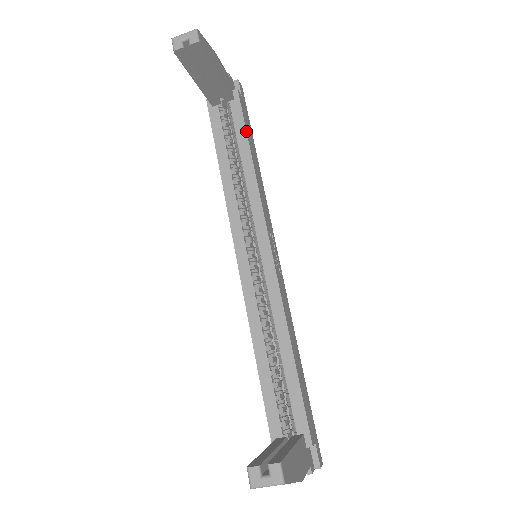
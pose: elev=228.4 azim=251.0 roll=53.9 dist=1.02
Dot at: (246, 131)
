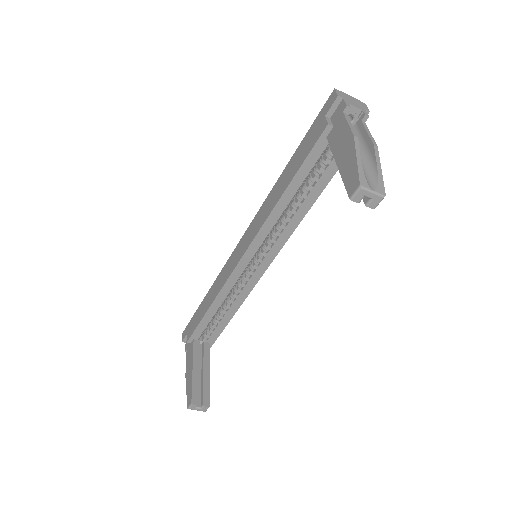
Dot at: occluded
